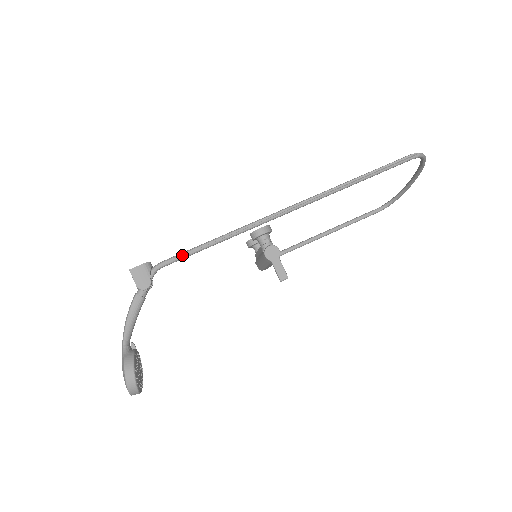
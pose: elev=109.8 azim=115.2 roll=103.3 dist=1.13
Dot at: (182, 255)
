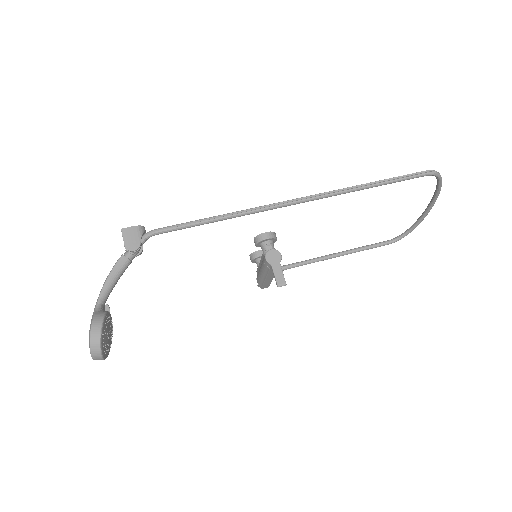
Dot at: (178, 225)
